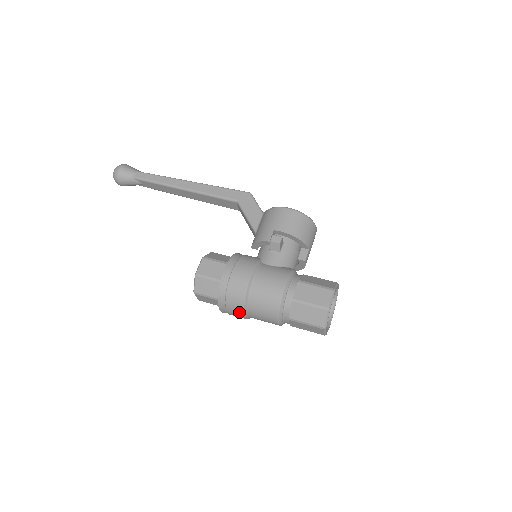
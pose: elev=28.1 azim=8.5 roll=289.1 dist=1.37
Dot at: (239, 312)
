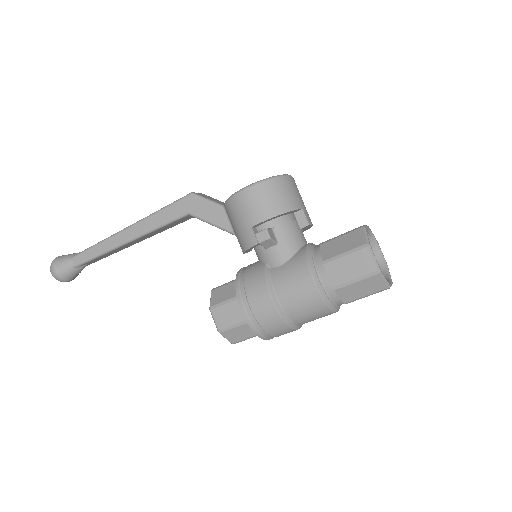
Dot at: occluded
